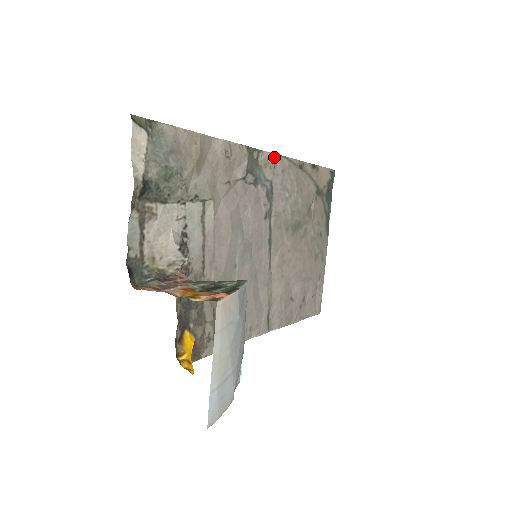
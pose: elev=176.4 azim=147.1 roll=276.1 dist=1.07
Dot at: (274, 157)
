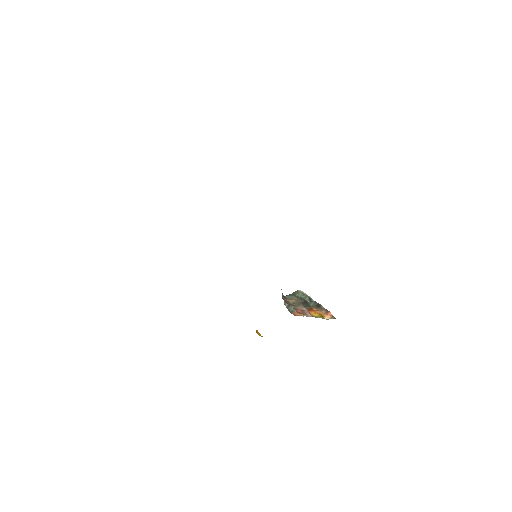
Dot at: occluded
